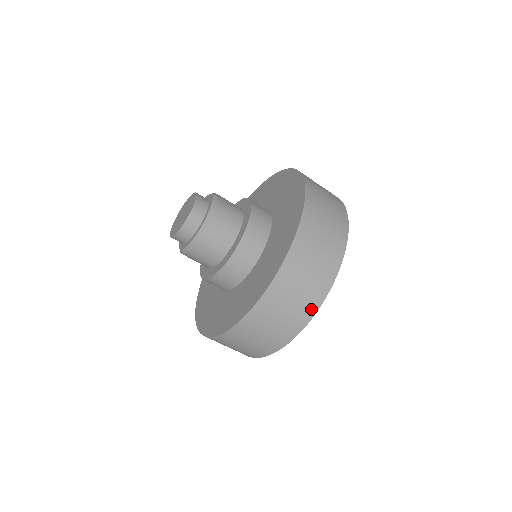
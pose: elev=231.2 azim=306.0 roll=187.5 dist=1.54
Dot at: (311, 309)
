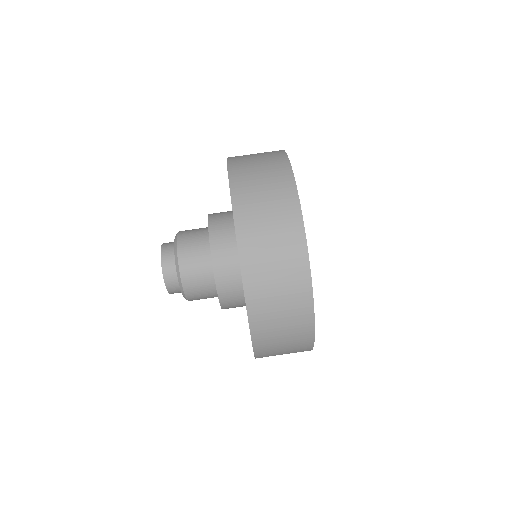
Dot at: (303, 281)
